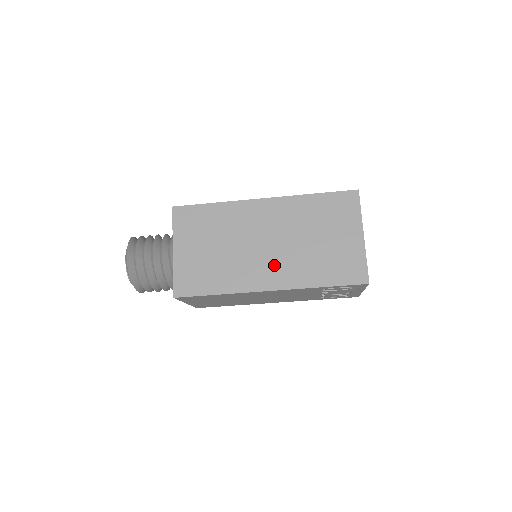
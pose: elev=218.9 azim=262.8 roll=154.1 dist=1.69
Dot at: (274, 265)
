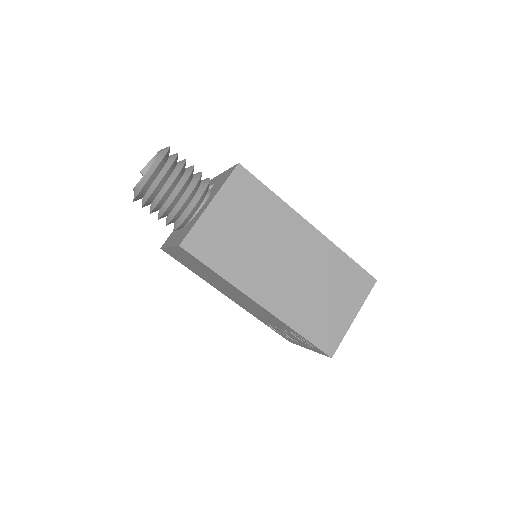
Dot at: (280, 287)
